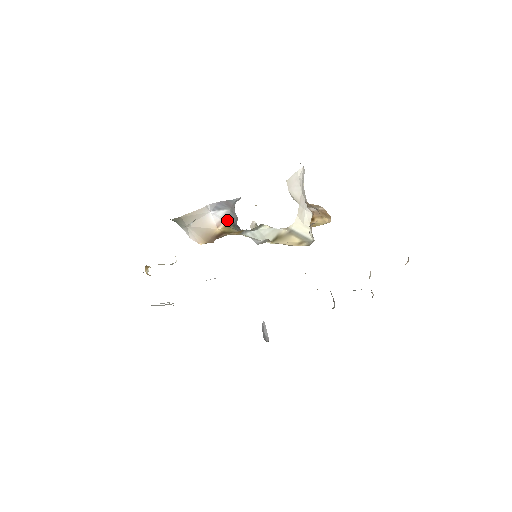
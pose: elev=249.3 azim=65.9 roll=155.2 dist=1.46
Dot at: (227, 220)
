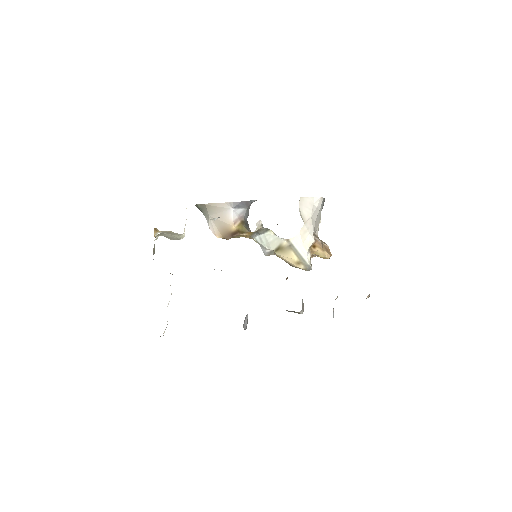
Dot at: (242, 218)
